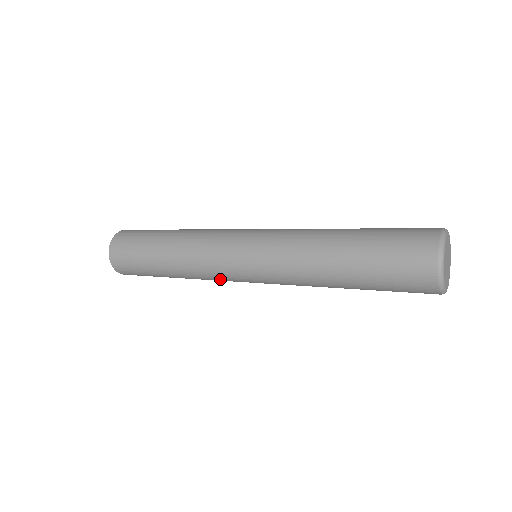
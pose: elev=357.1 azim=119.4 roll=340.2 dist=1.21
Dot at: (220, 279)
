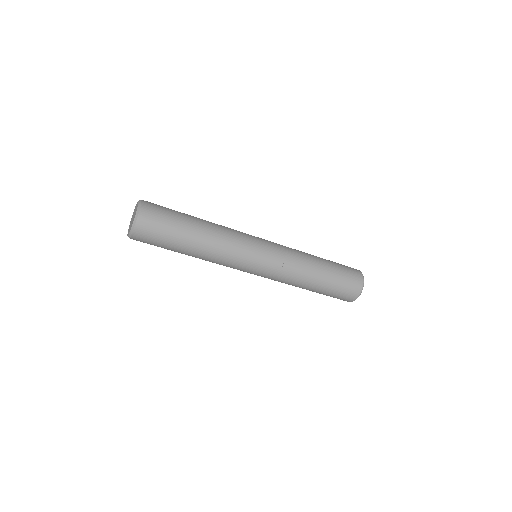
Dot at: (239, 251)
